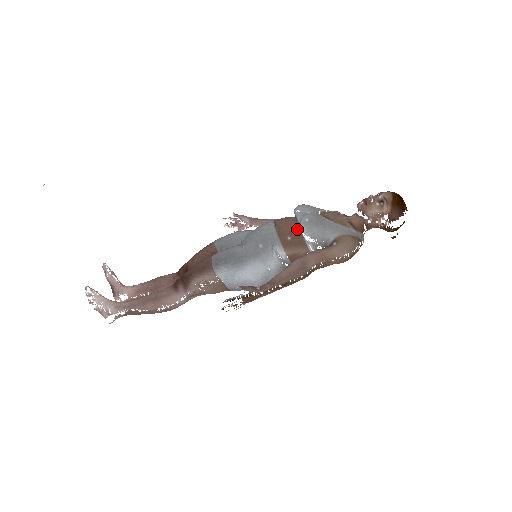
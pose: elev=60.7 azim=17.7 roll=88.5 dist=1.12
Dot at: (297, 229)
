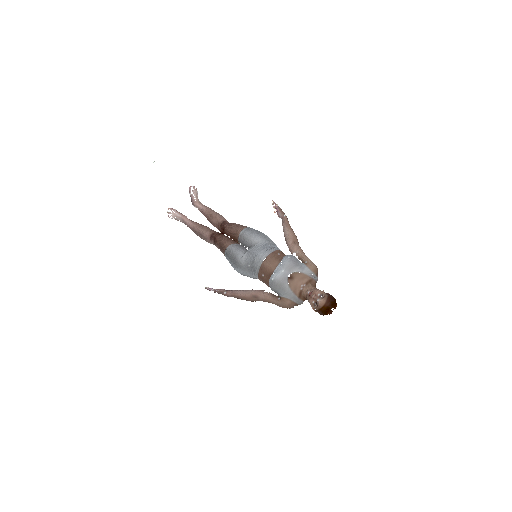
Dot at: (270, 275)
